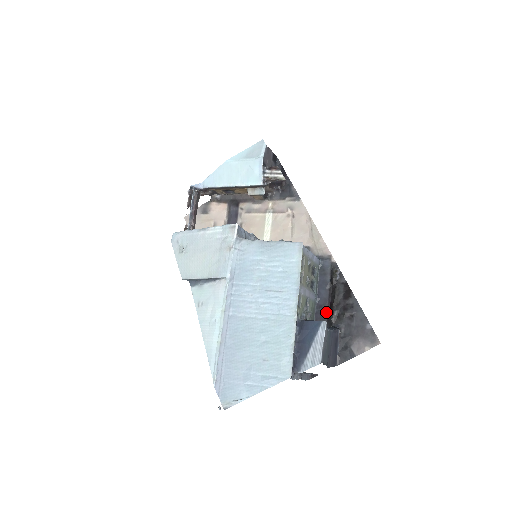
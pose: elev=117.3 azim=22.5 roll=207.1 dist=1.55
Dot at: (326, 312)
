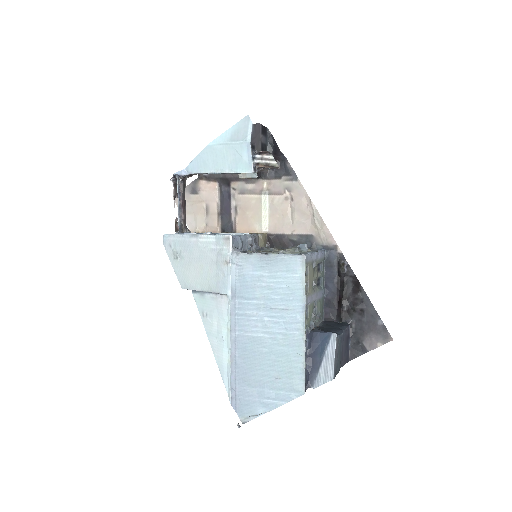
Dot at: (335, 307)
